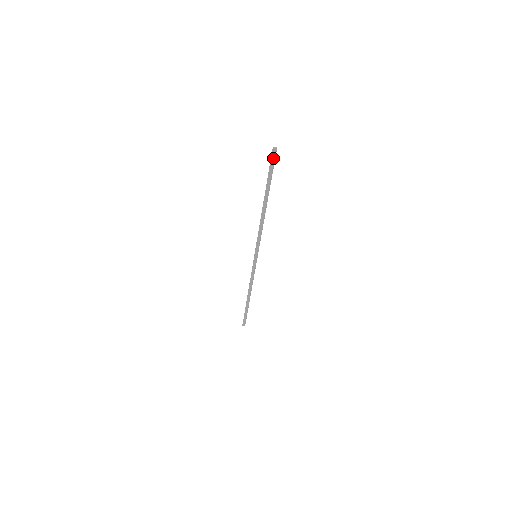
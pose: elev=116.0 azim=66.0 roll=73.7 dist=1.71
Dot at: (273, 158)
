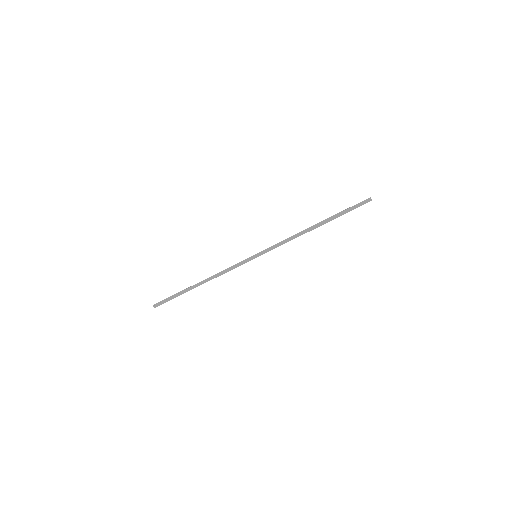
Dot at: (363, 202)
